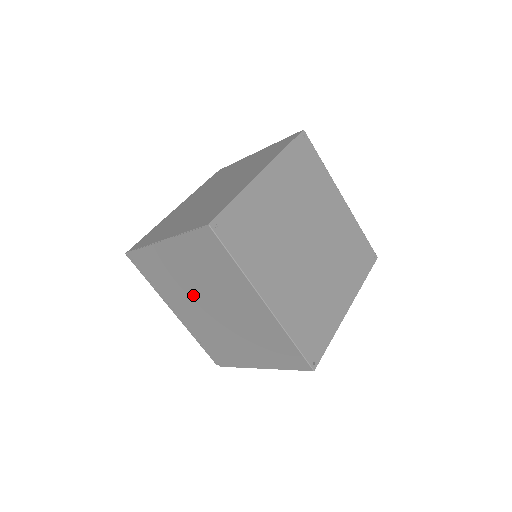
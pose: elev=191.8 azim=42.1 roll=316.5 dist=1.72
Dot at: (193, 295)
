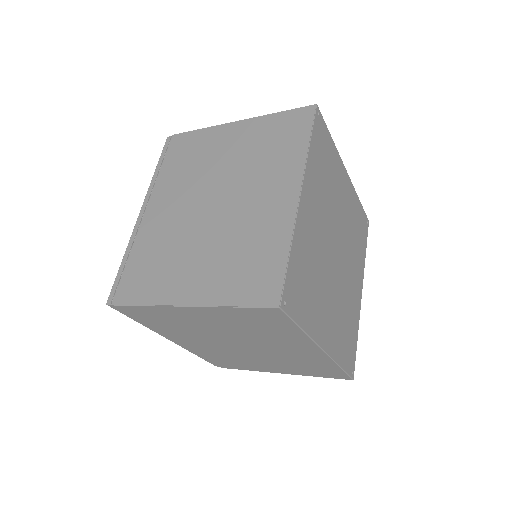
Dot at: (213, 337)
